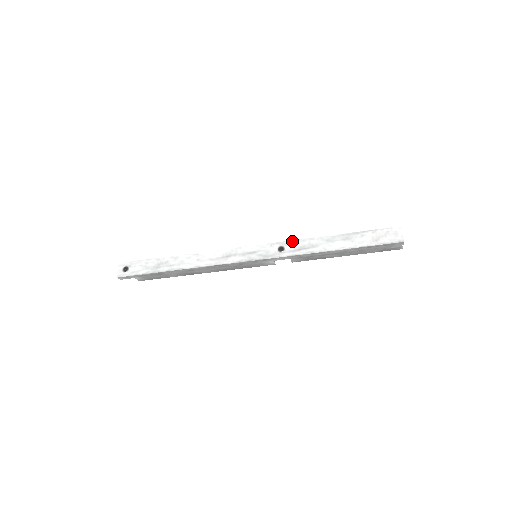
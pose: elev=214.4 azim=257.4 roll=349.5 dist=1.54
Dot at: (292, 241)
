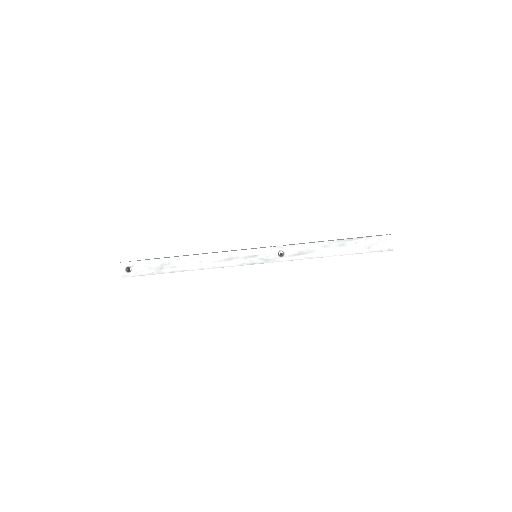
Dot at: (291, 246)
